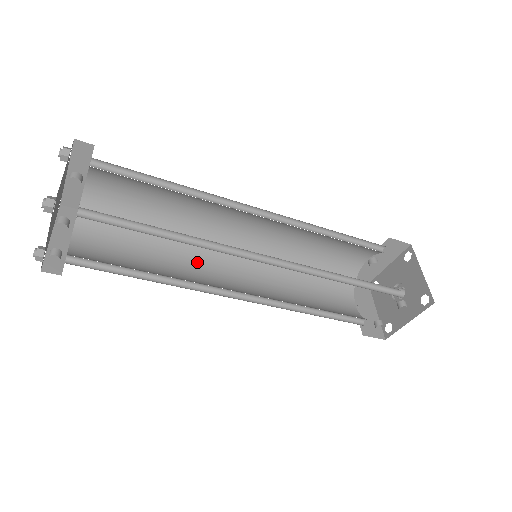
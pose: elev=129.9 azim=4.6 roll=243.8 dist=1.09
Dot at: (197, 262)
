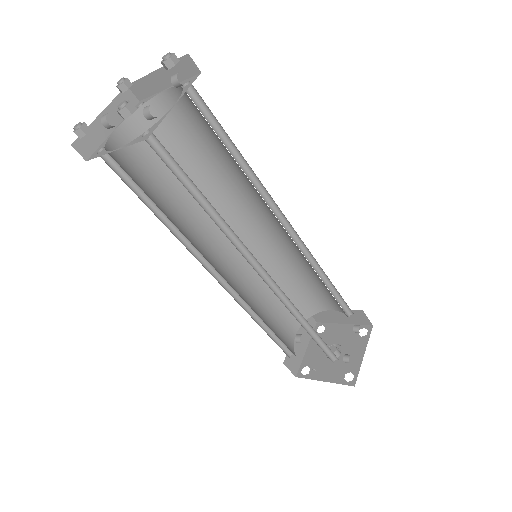
Dot at: occluded
